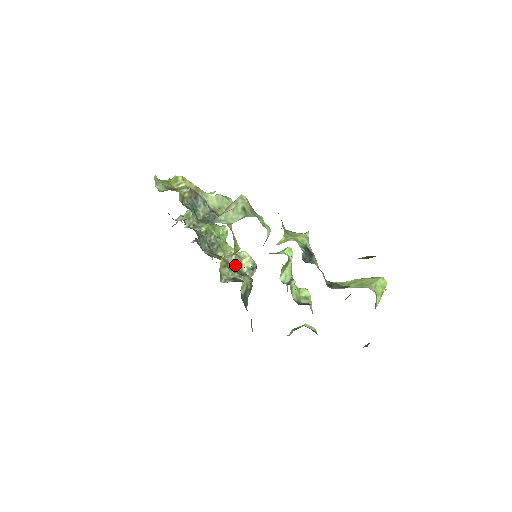
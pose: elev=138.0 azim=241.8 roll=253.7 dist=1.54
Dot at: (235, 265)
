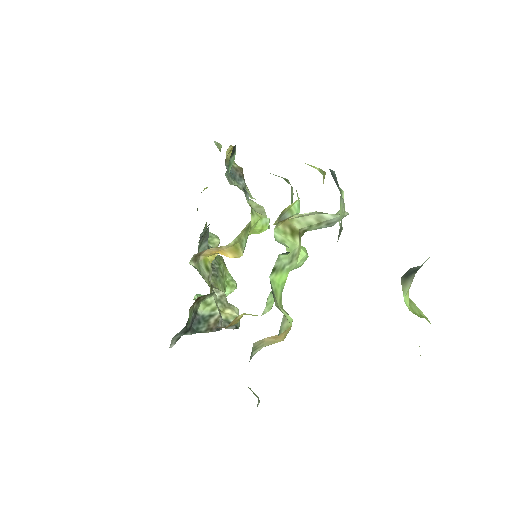
Dot at: occluded
